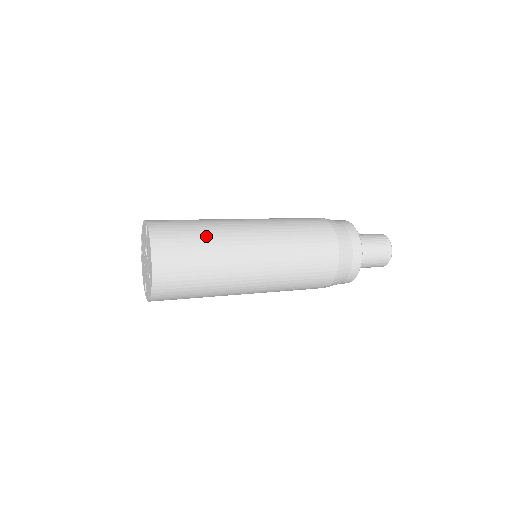
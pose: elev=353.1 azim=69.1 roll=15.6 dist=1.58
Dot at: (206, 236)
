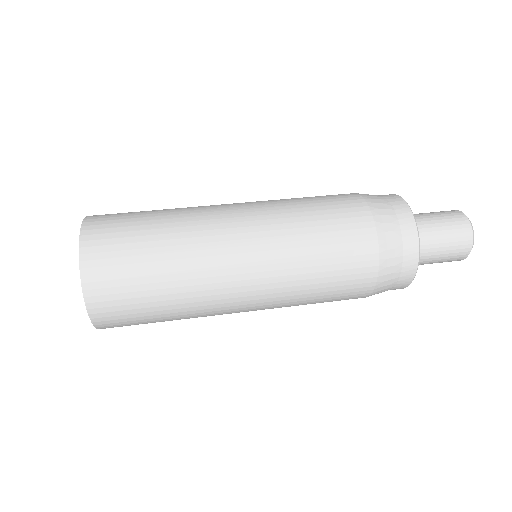
Dot at: (168, 279)
